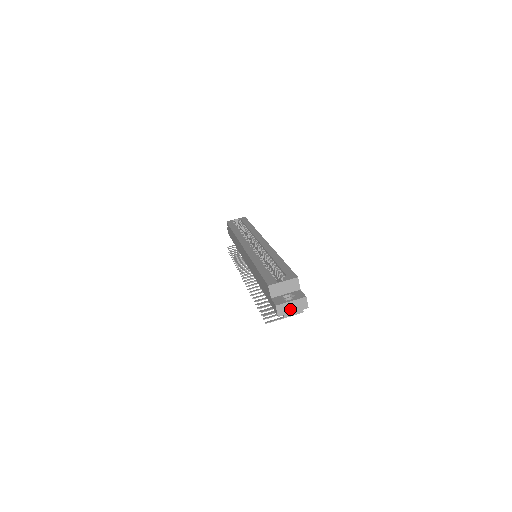
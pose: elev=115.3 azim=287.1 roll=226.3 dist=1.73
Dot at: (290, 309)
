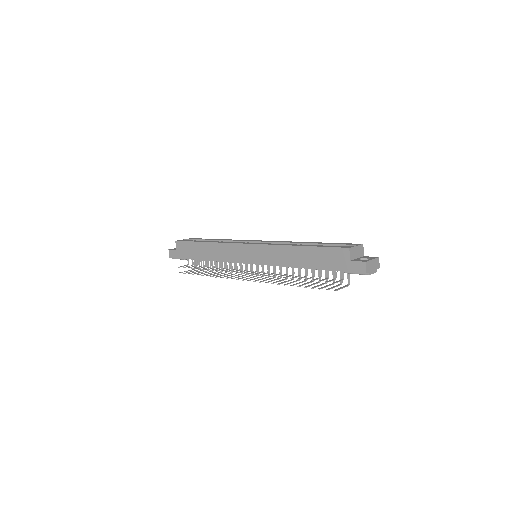
Dot at: (372, 267)
